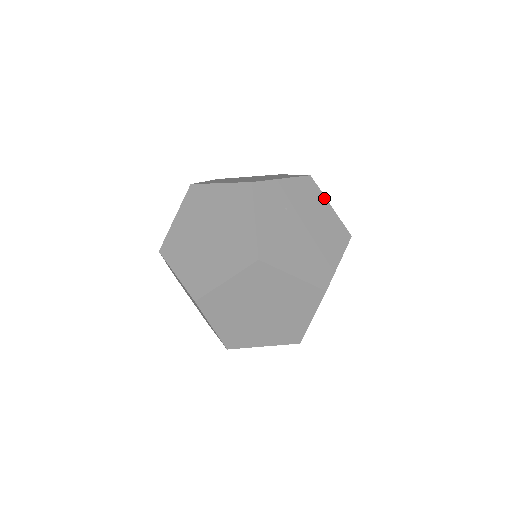
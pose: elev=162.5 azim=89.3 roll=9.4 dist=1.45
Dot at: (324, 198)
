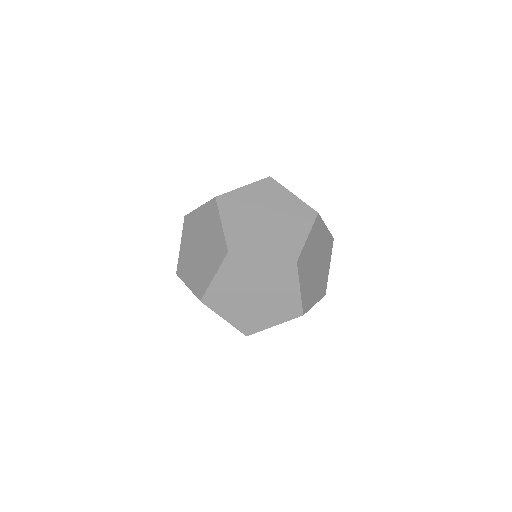
Dot at: occluded
